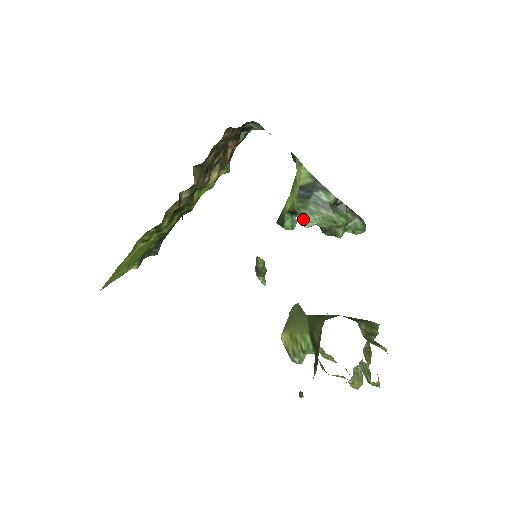
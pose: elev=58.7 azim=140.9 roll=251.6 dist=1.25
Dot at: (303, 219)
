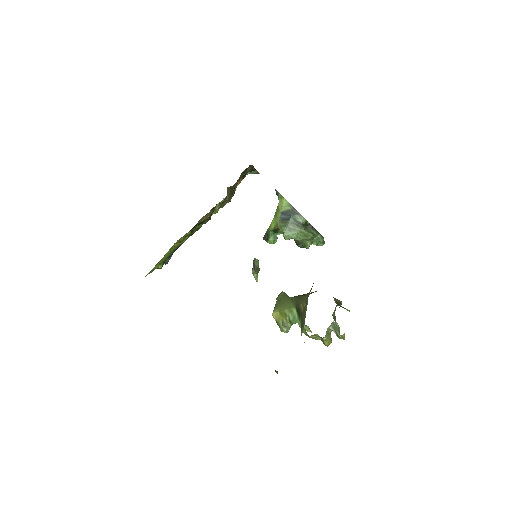
Dot at: (284, 234)
